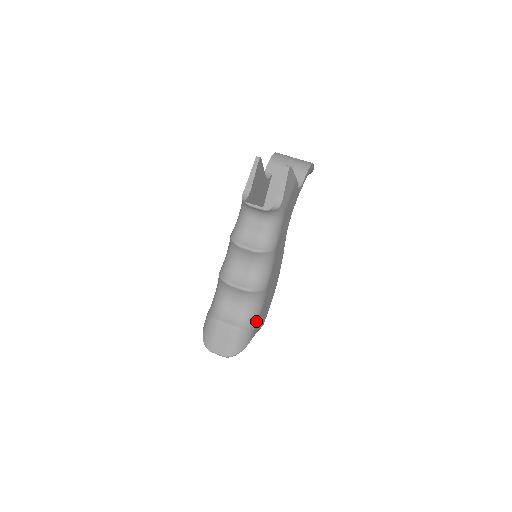
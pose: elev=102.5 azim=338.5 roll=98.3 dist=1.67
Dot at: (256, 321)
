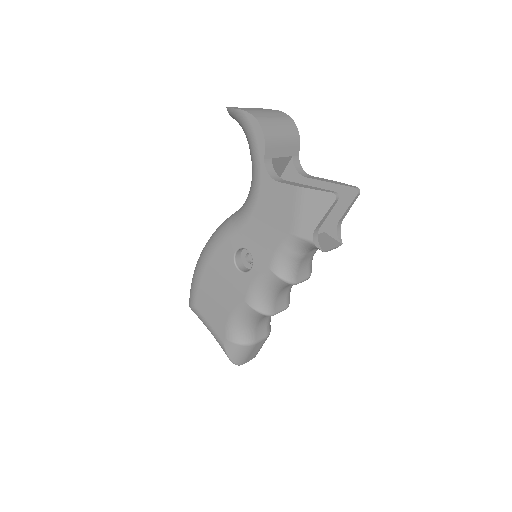
Dot at: occluded
